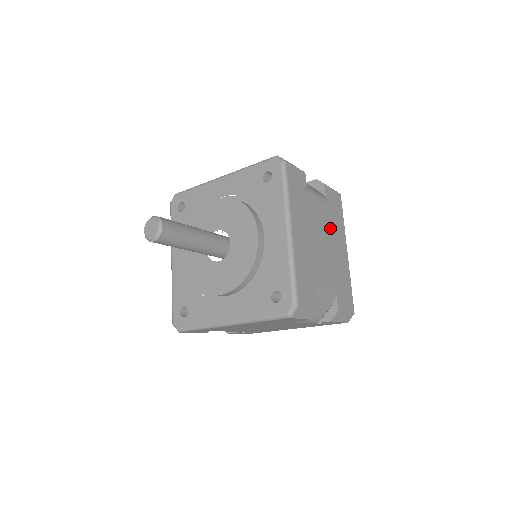
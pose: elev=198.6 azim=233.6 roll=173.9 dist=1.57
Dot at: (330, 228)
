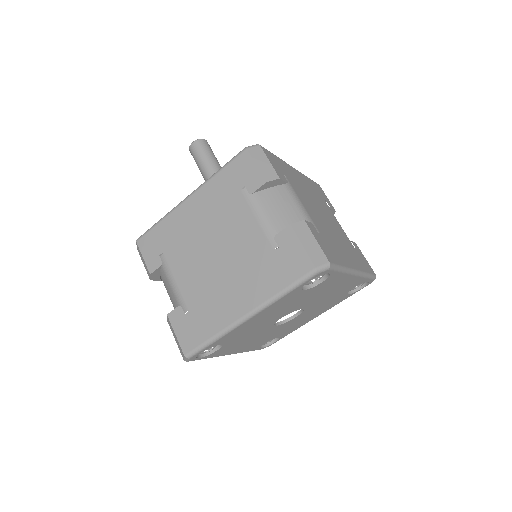
Dot at: (342, 239)
